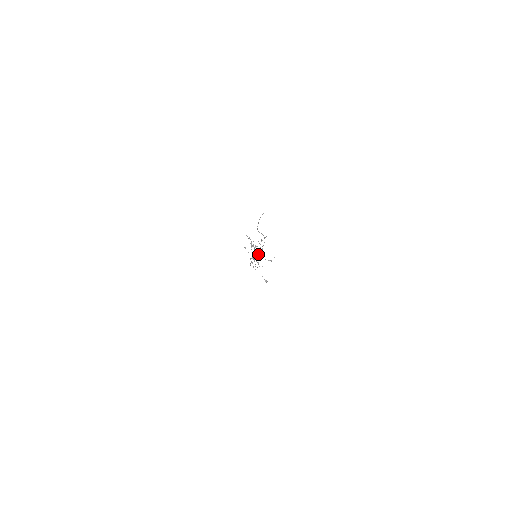
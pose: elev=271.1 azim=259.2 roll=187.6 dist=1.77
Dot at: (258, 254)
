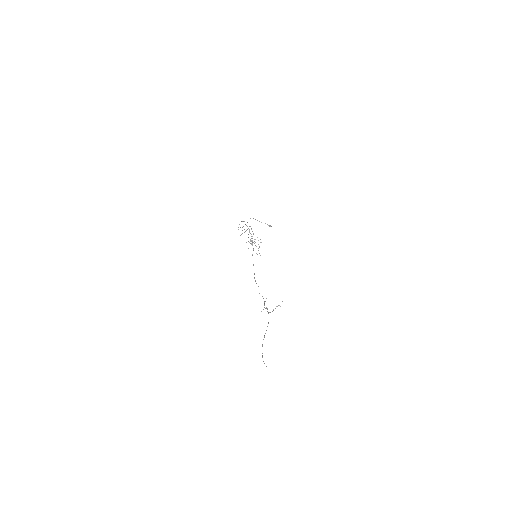
Dot at: (264, 305)
